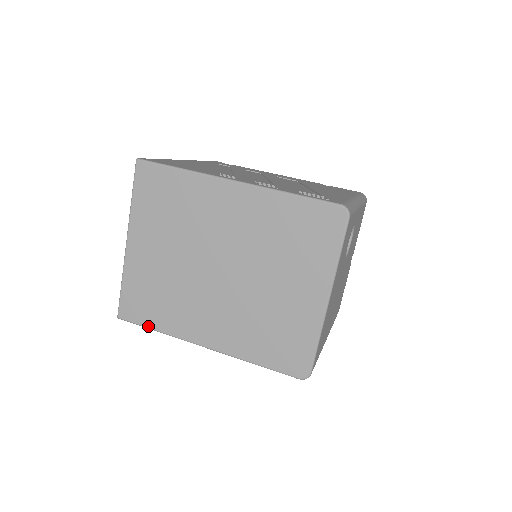
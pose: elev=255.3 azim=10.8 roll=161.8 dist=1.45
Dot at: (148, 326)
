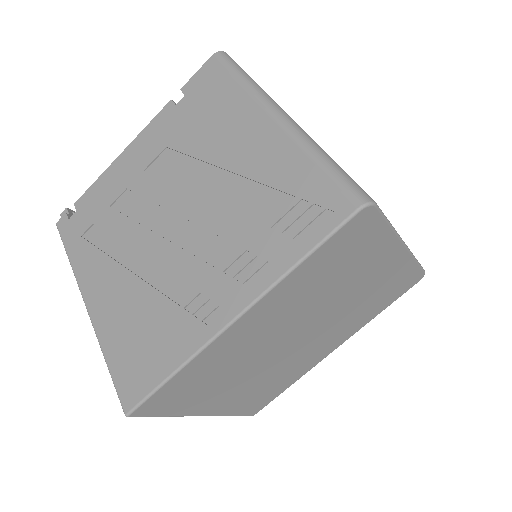
Dot at: occluded
